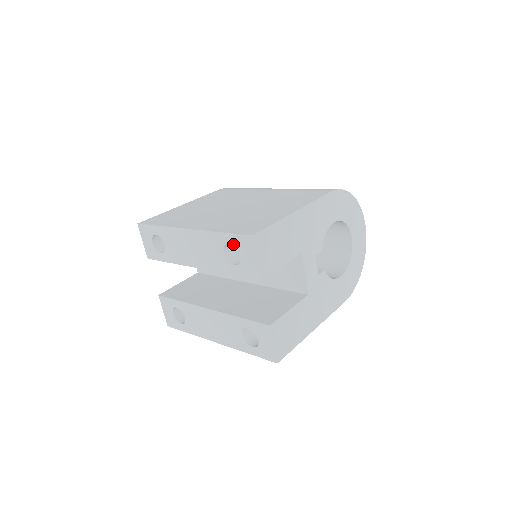
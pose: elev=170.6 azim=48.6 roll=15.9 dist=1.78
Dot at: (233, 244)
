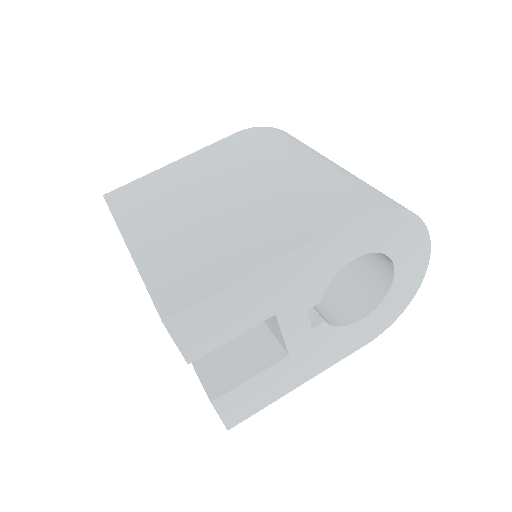
Dot at: occluded
